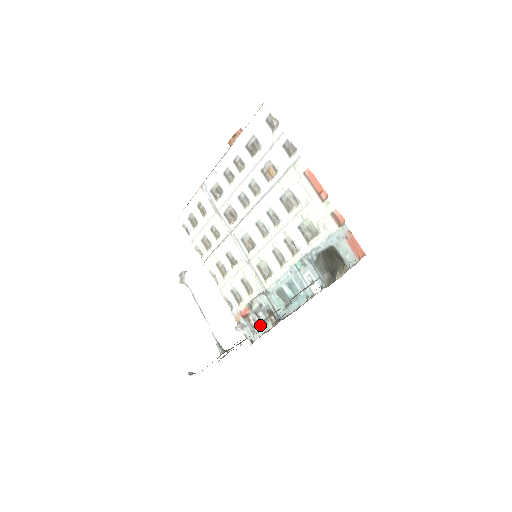
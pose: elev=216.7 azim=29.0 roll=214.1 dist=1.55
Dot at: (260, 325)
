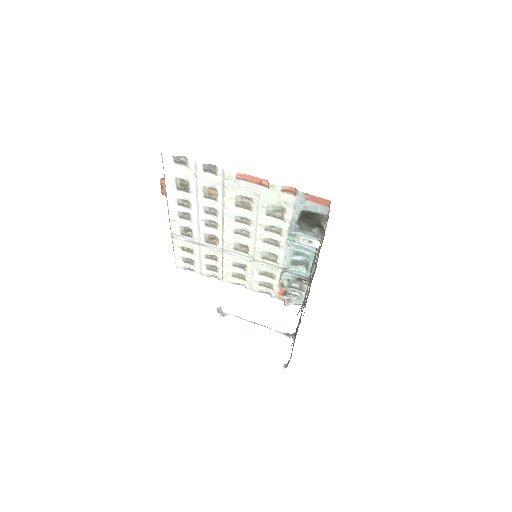
Dot at: (300, 292)
